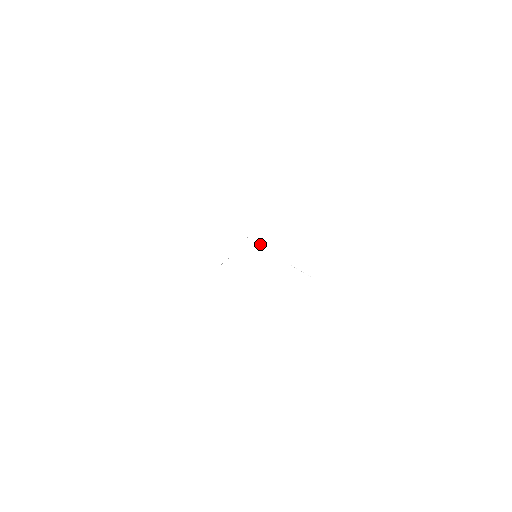
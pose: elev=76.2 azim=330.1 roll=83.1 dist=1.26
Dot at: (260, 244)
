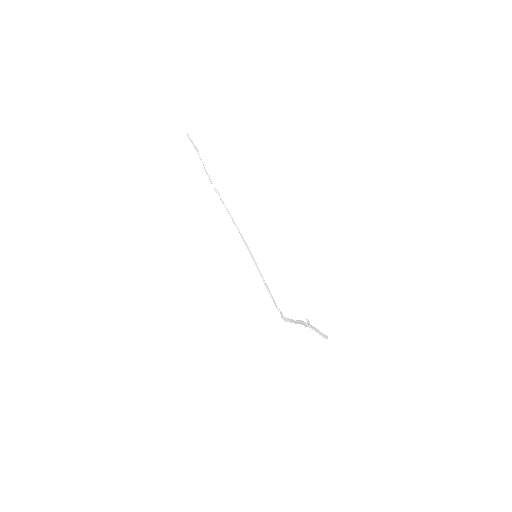
Dot at: (289, 319)
